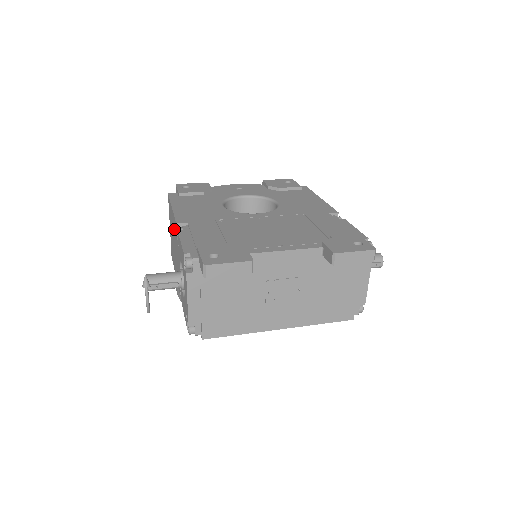
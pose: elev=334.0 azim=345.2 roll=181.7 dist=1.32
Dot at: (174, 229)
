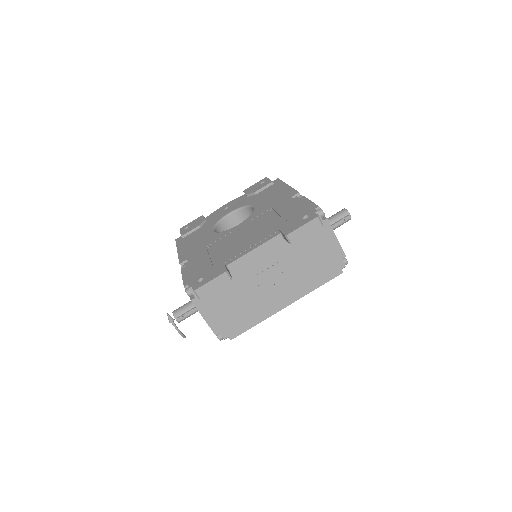
Dot at: occluded
